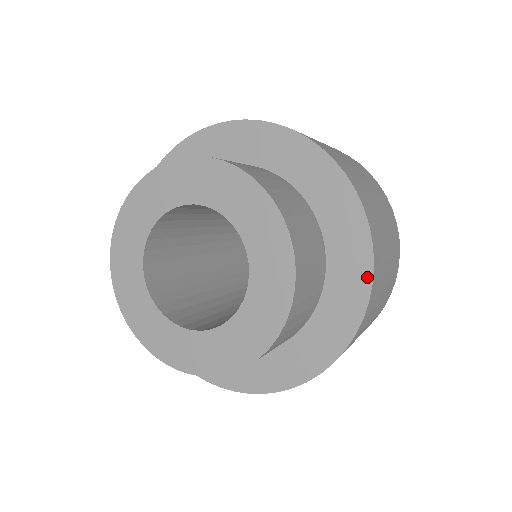
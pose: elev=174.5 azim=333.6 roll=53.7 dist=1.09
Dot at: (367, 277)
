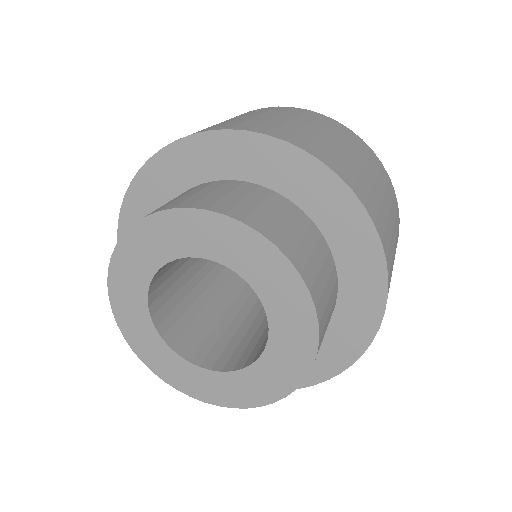
Dot at: (381, 273)
